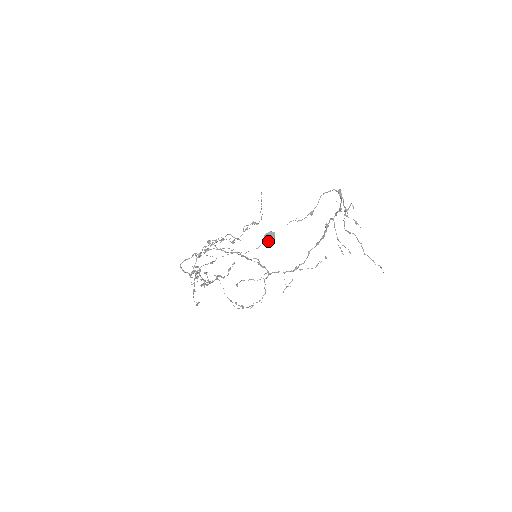
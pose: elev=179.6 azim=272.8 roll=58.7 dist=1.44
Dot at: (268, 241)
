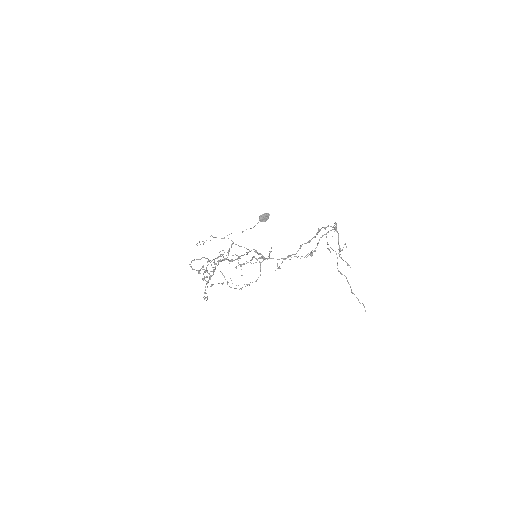
Dot at: (263, 221)
